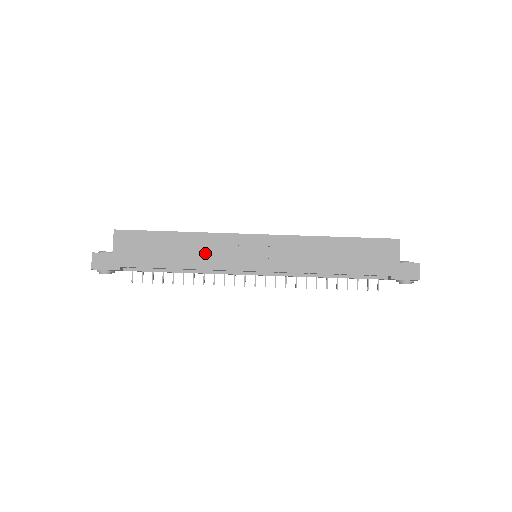
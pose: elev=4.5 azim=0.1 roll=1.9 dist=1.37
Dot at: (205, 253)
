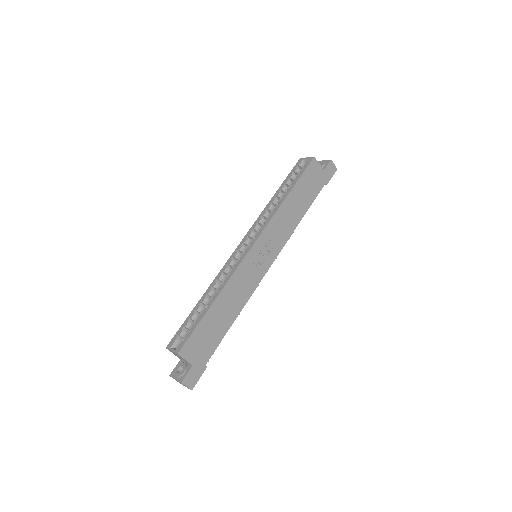
Dot at: (239, 292)
